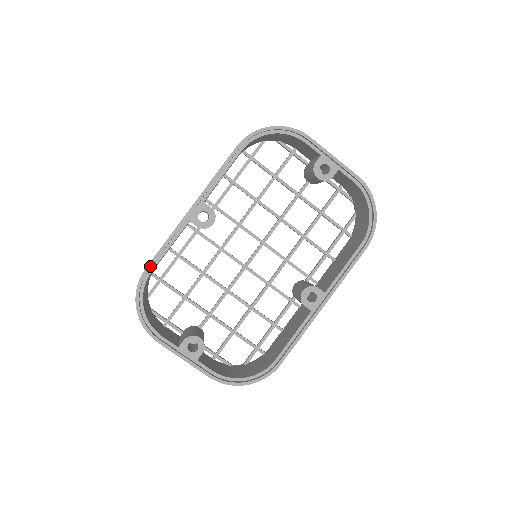
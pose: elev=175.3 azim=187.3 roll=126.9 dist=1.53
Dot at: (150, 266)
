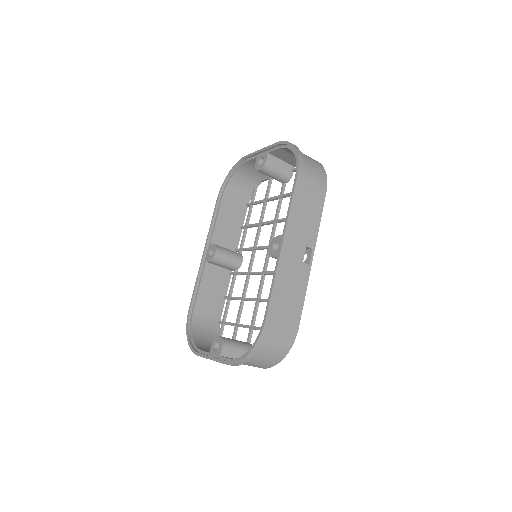
Dot at: (191, 305)
